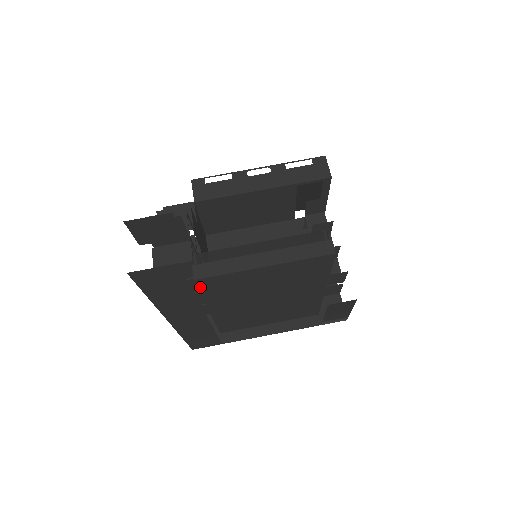
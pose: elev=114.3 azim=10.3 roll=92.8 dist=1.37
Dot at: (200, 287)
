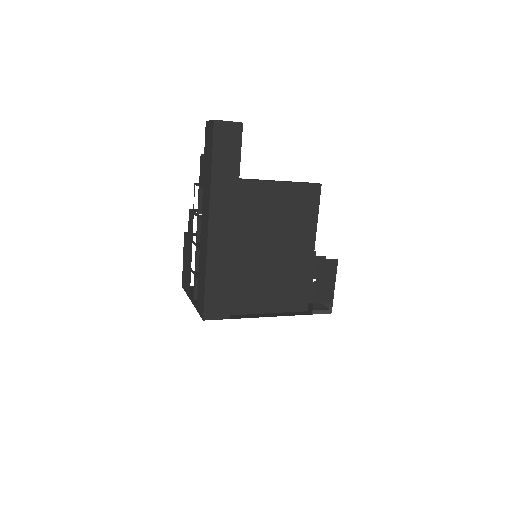
Dot at: occluded
